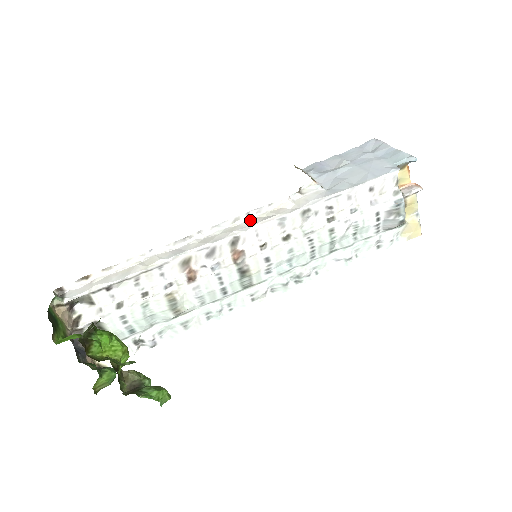
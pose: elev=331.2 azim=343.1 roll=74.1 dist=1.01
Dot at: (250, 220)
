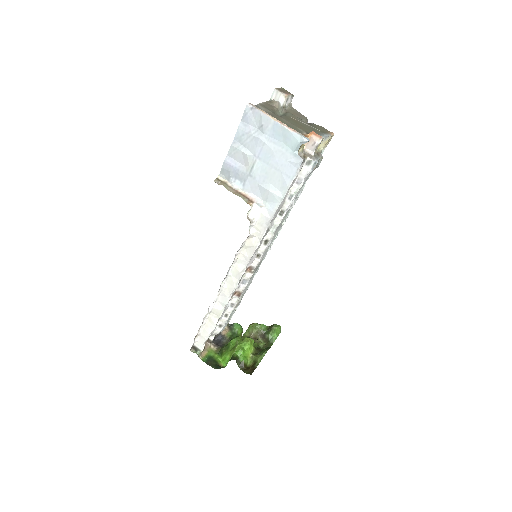
Dot at: (240, 258)
